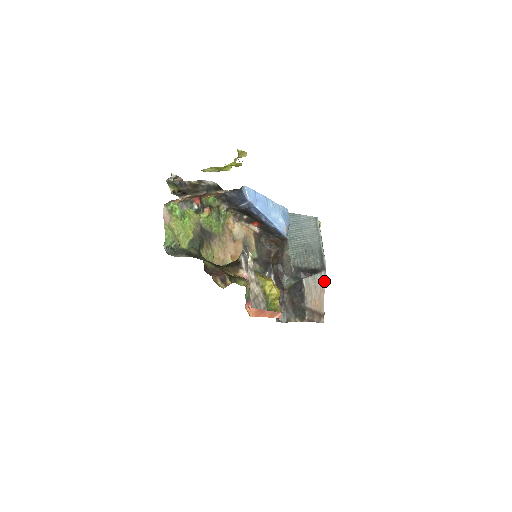
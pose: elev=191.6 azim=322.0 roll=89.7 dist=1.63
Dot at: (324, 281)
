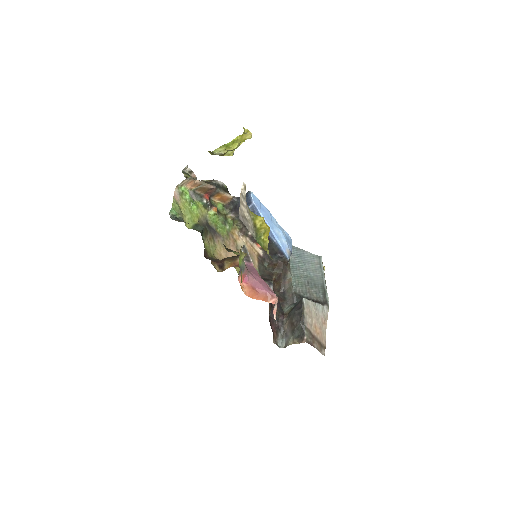
Dot at: (326, 315)
